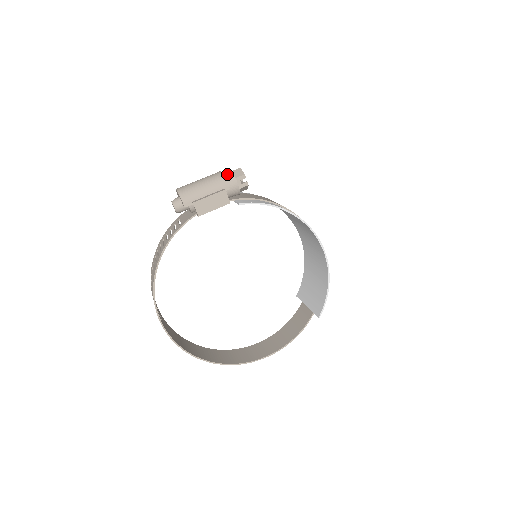
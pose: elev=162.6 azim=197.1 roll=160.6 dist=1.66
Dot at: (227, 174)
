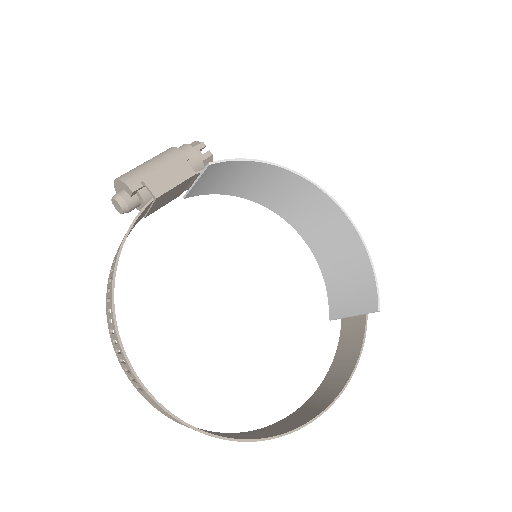
Dot at: (179, 147)
